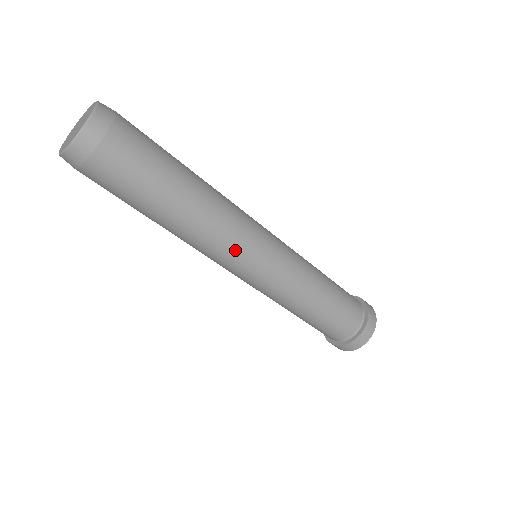
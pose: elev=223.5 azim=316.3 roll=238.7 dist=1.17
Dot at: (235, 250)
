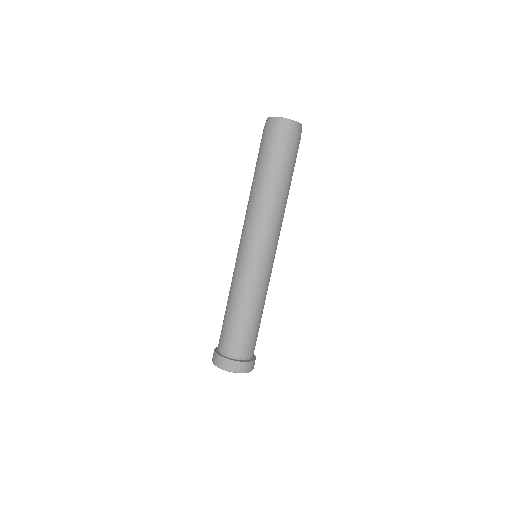
Dot at: (279, 235)
